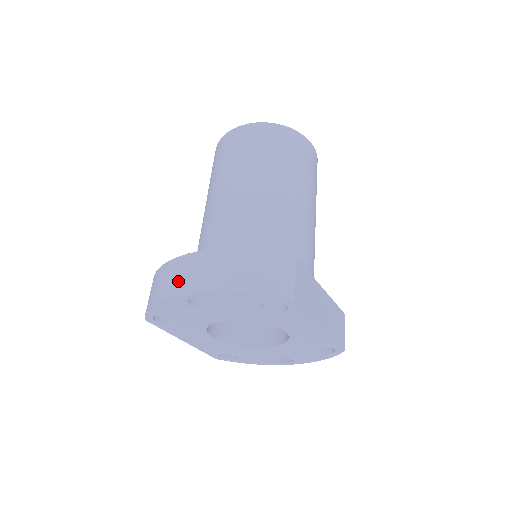
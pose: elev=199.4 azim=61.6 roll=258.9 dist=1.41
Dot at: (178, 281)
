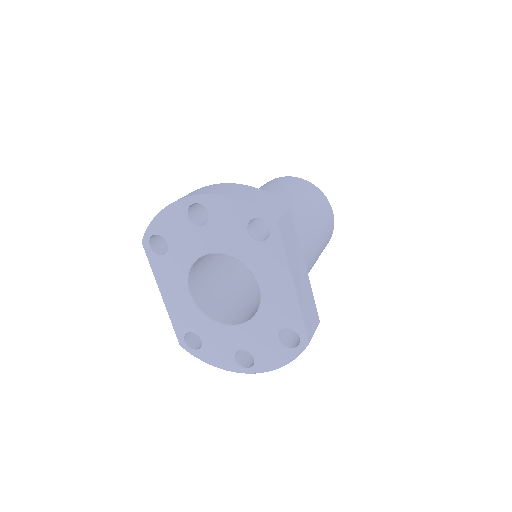
Dot at: (188, 194)
